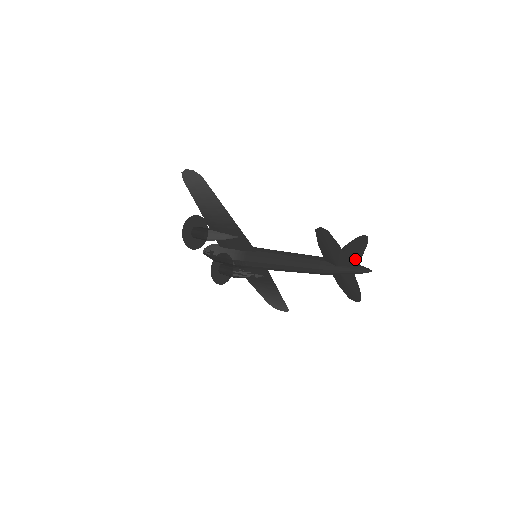
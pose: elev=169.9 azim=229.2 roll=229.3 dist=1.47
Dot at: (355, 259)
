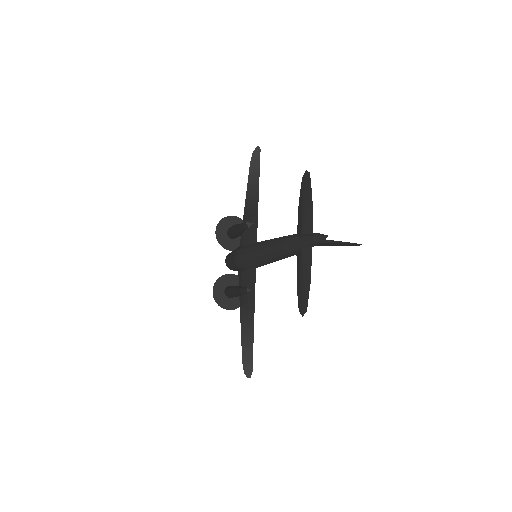
Dot at: occluded
